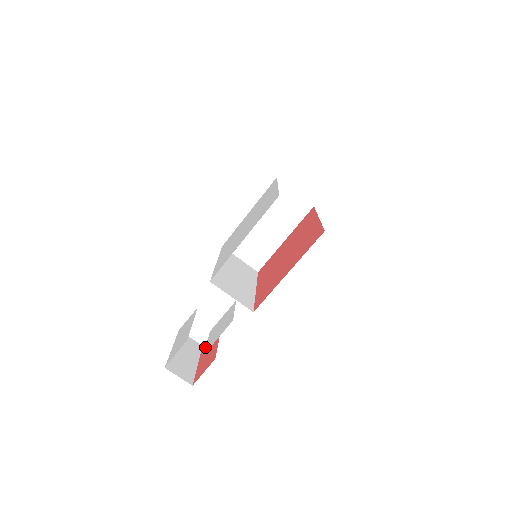
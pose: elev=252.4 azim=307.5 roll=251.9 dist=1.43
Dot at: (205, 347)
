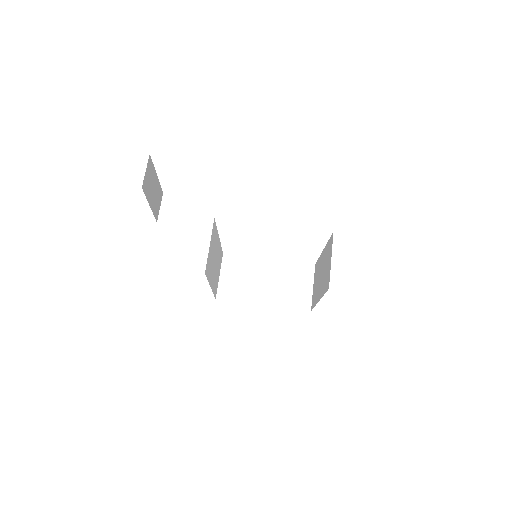
Dot at: occluded
